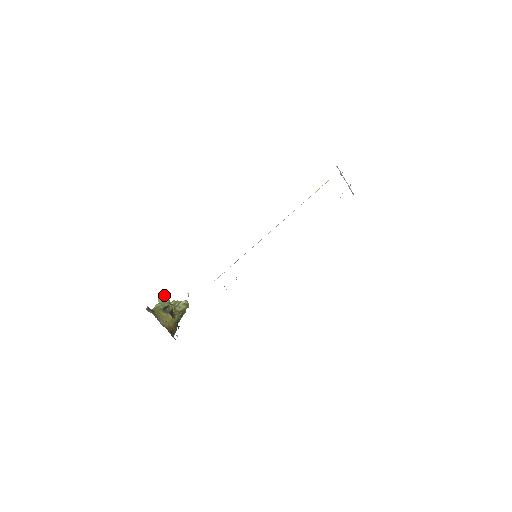
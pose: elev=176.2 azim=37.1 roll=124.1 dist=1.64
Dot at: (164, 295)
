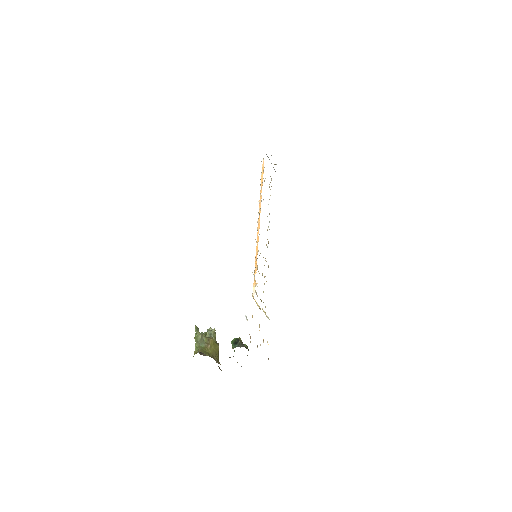
Dot at: (197, 331)
